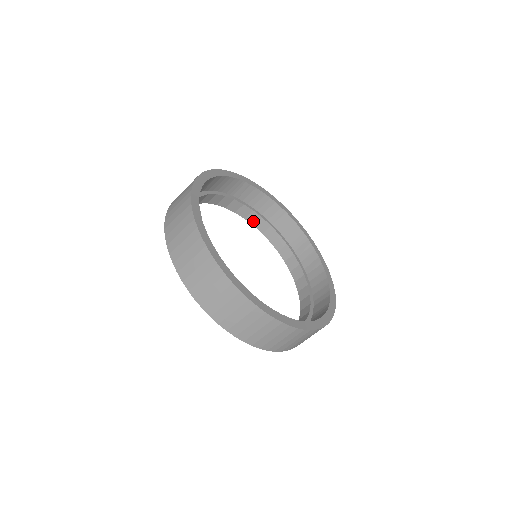
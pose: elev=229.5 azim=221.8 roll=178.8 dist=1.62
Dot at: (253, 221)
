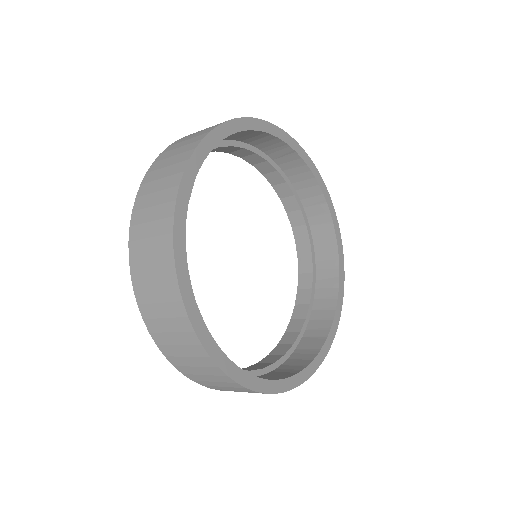
Dot at: (281, 193)
